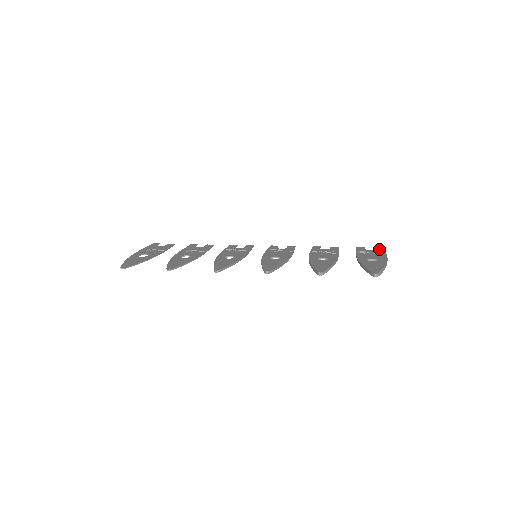
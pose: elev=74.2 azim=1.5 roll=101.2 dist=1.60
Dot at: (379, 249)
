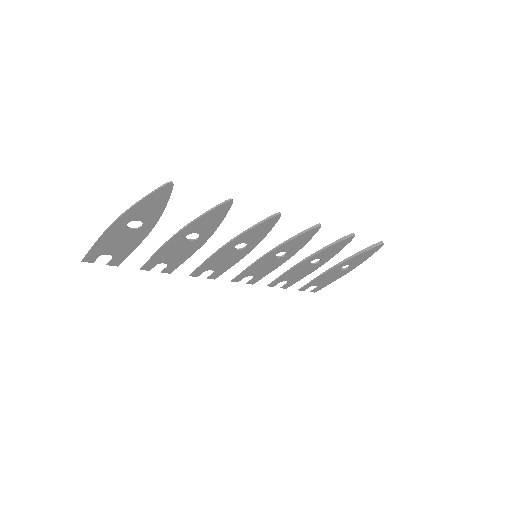
Dot at: (318, 287)
